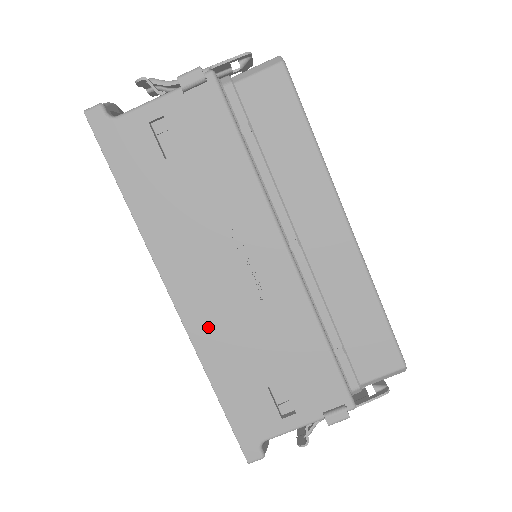
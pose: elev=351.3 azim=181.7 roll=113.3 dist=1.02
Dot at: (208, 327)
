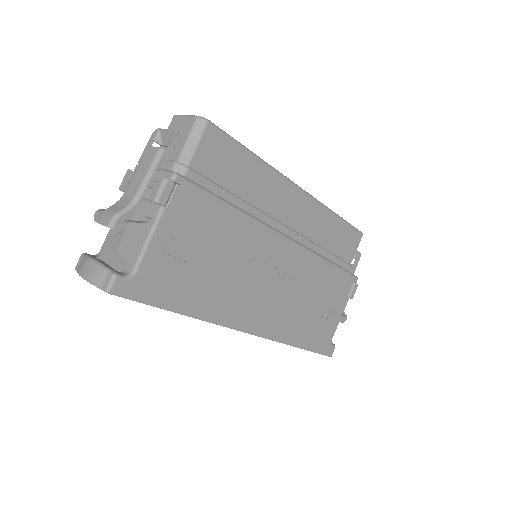
Dot at: (276, 324)
